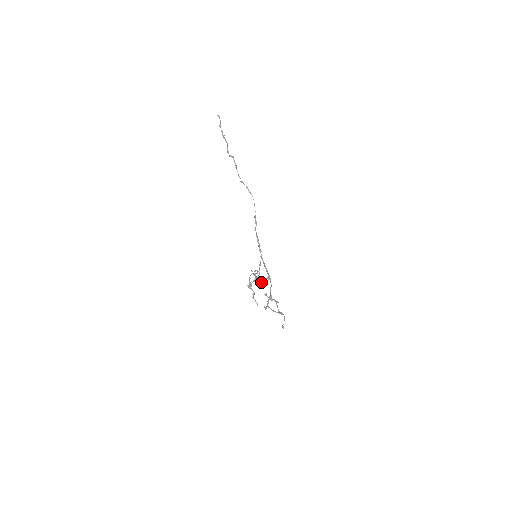
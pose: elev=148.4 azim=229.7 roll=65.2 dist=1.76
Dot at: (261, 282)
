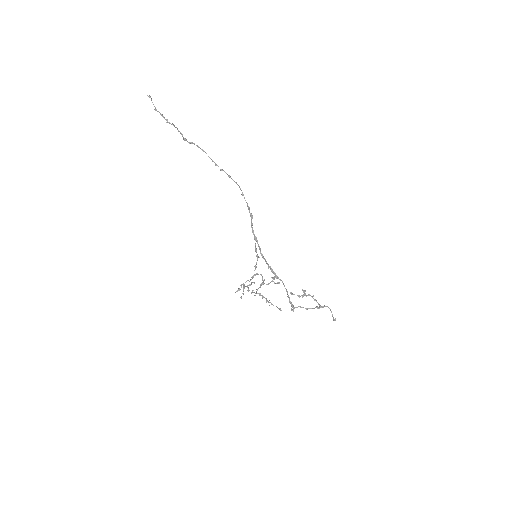
Dot at: (248, 289)
